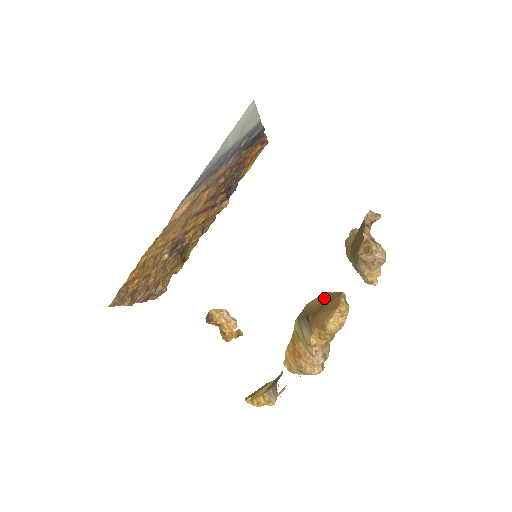
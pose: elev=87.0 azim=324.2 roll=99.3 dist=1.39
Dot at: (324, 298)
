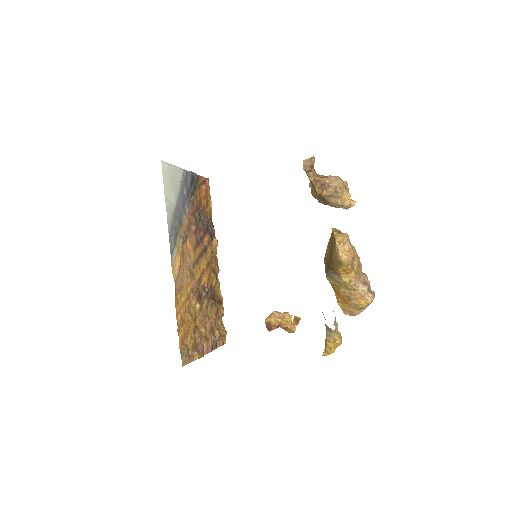
Dot at: (329, 245)
